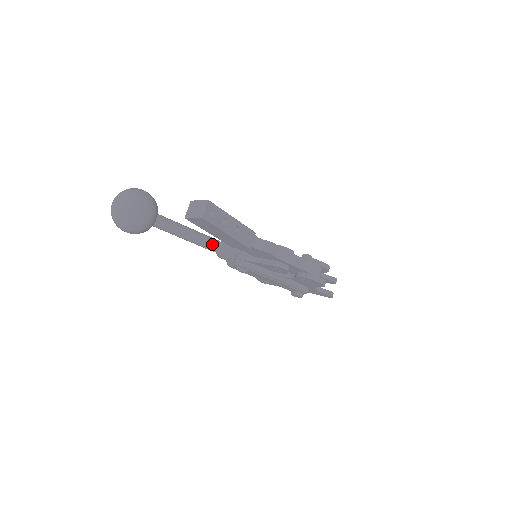
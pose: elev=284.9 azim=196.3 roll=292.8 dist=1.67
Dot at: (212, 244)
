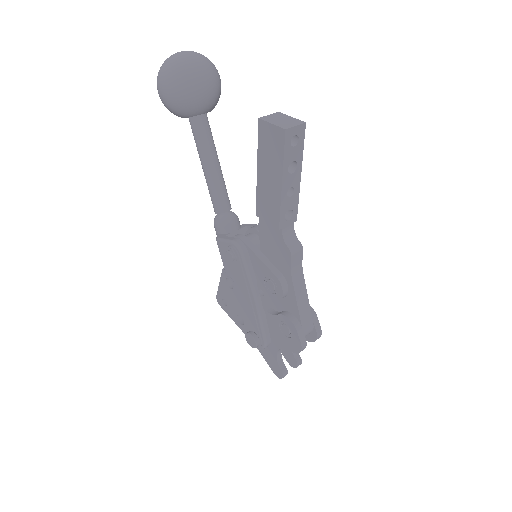
Dot at: (224, 201)
